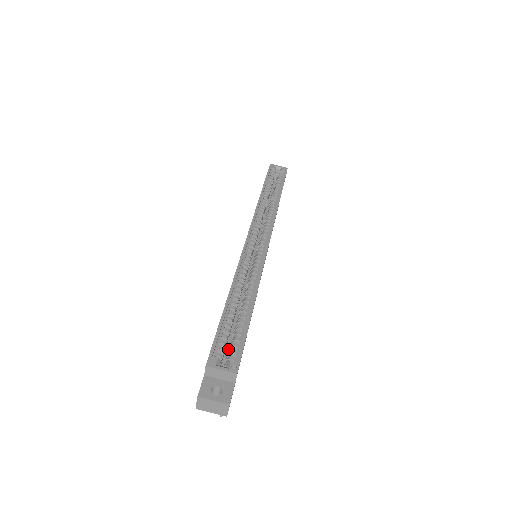
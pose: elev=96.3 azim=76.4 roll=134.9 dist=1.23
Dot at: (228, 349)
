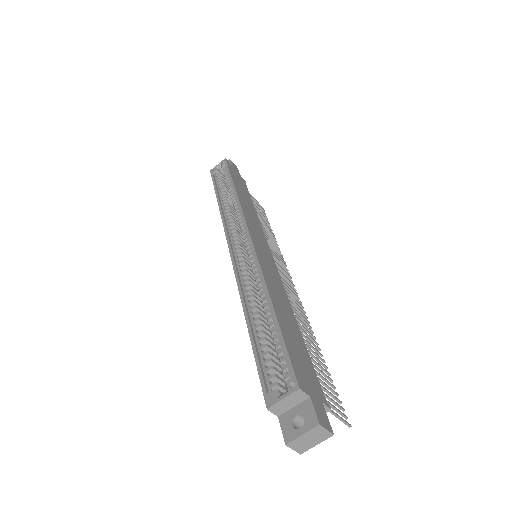
Dot at: occluded
